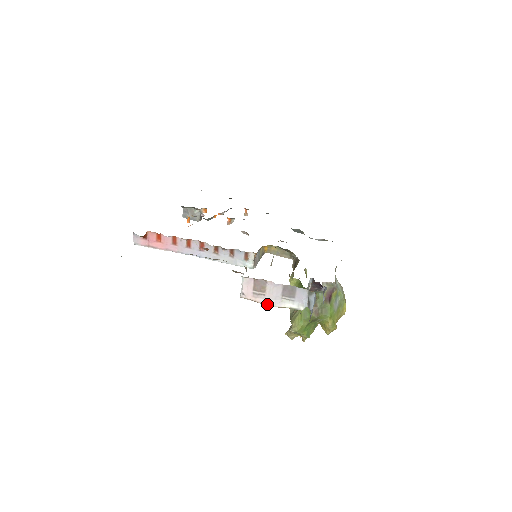
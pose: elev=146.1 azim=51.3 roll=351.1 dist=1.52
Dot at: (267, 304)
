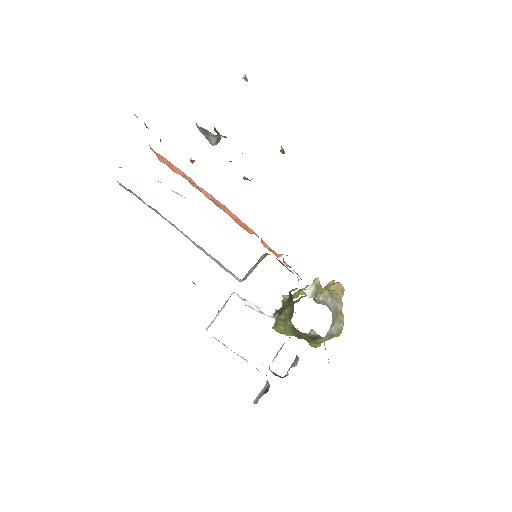
Dot at: occluded
